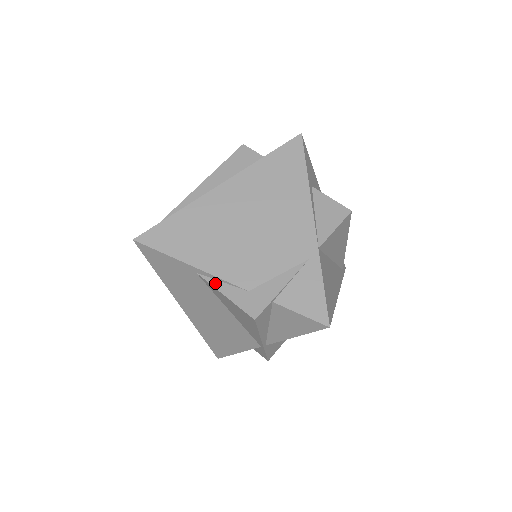
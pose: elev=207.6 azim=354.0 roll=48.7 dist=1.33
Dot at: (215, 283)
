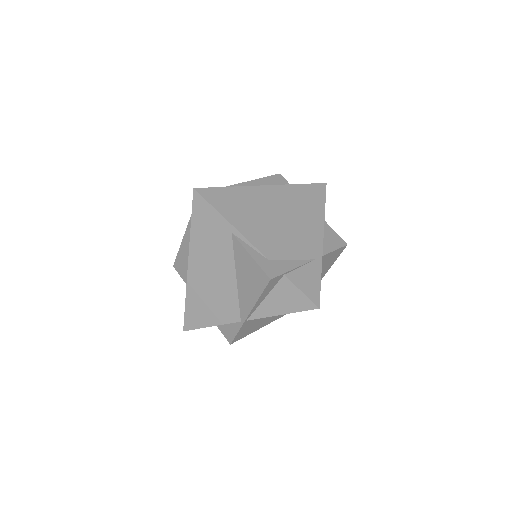
Dot at: (245, 245)
